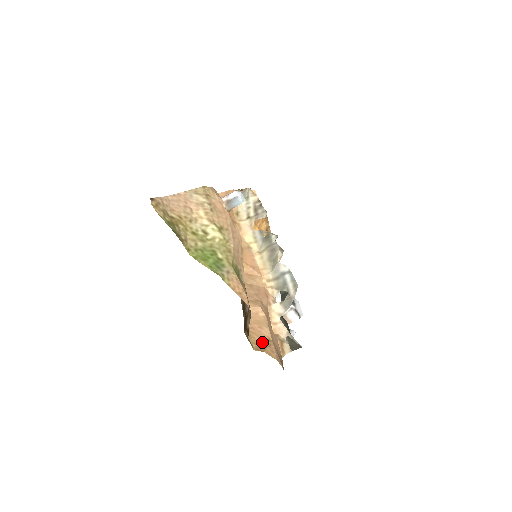
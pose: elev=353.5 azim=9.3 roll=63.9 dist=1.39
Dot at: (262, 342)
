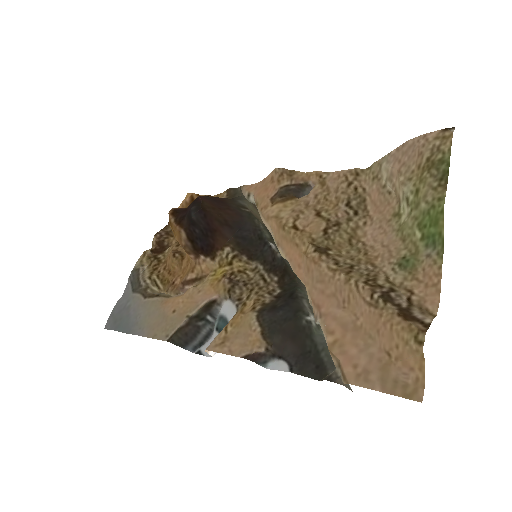
Dot at: (398, 348)
